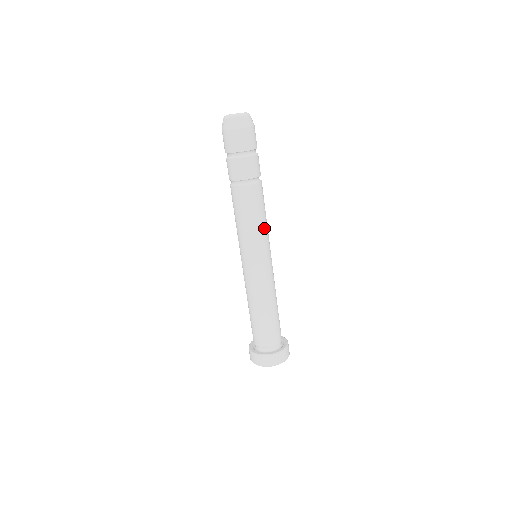
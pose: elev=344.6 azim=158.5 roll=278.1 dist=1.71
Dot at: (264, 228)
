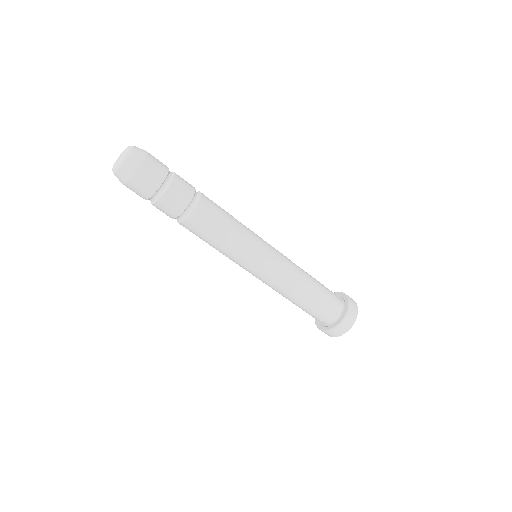
Dot at: (236, 241)
